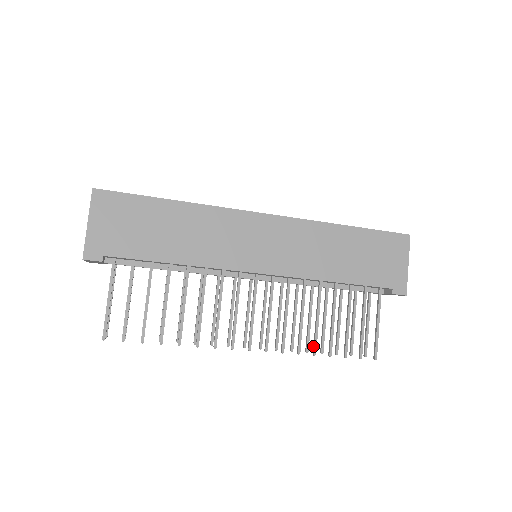
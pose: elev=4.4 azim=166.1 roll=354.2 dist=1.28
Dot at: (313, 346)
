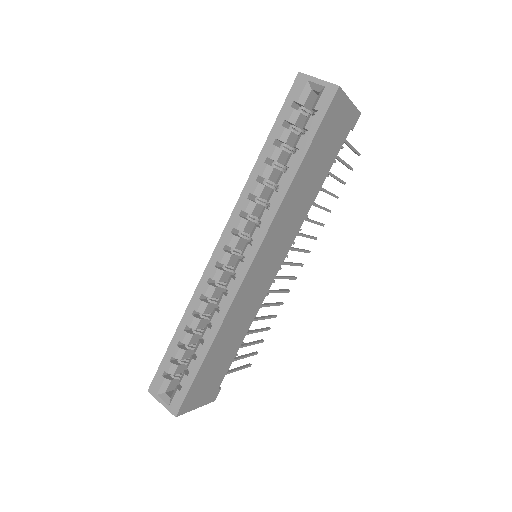
Dot at: occluded
